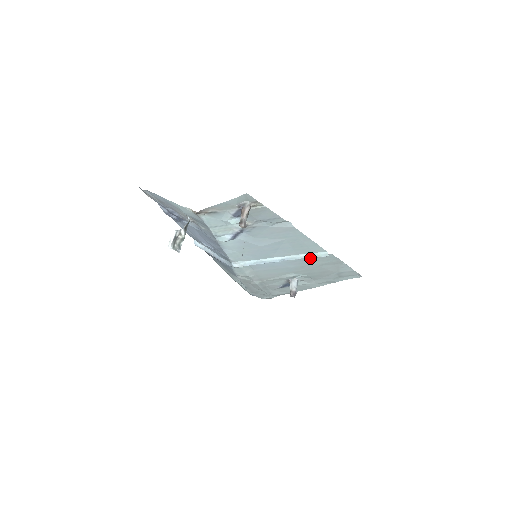
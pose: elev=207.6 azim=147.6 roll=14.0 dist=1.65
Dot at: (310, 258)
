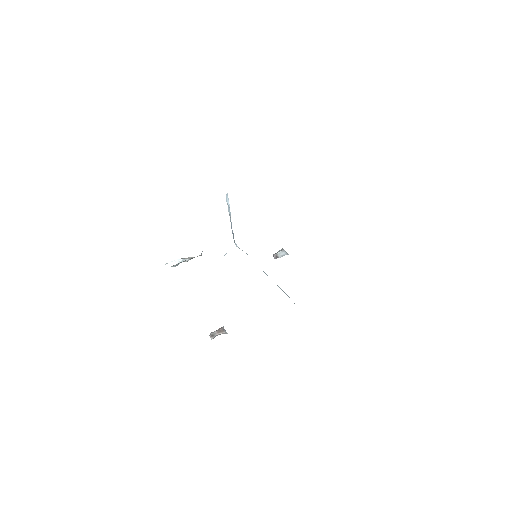
Dot at: occluded
